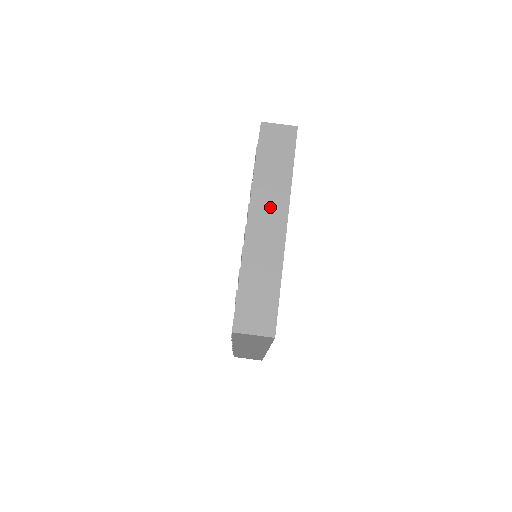
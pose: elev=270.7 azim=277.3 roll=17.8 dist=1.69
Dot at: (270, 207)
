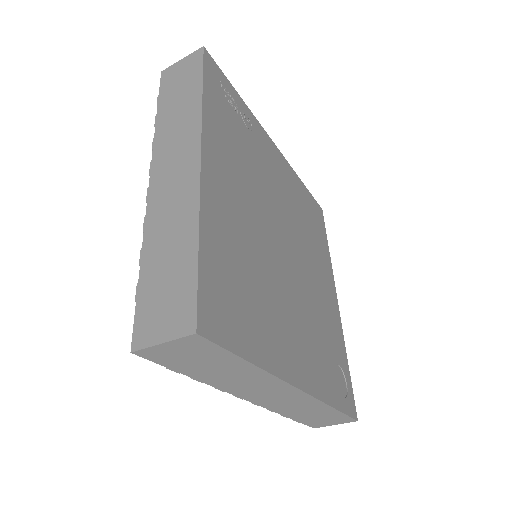
Dot at: (264, 391)
